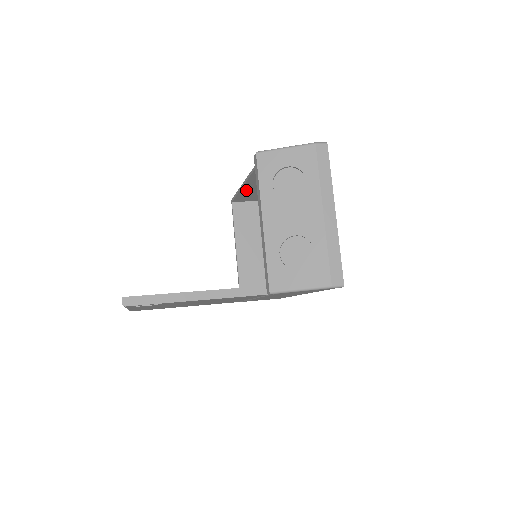
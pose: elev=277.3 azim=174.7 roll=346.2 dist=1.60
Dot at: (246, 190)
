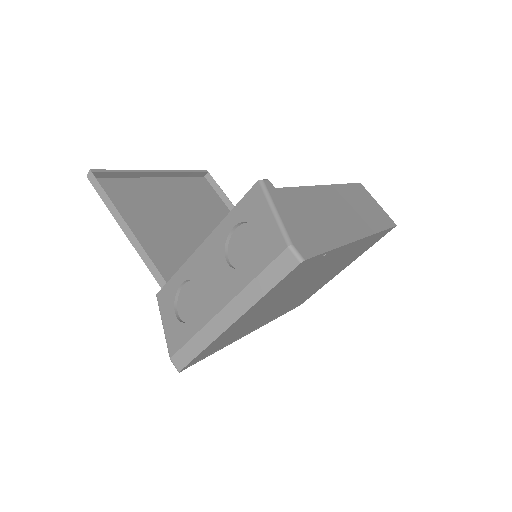
Dot at: occluded
